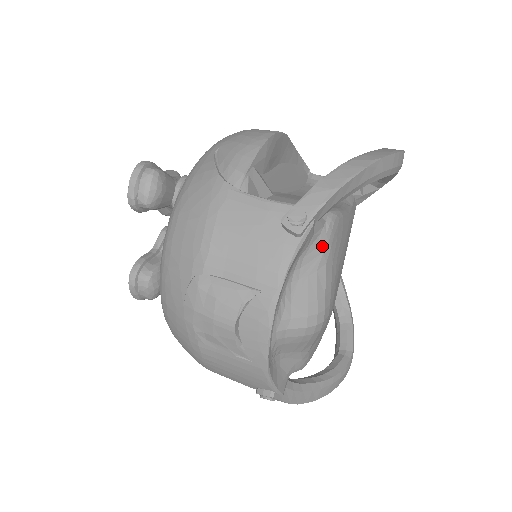
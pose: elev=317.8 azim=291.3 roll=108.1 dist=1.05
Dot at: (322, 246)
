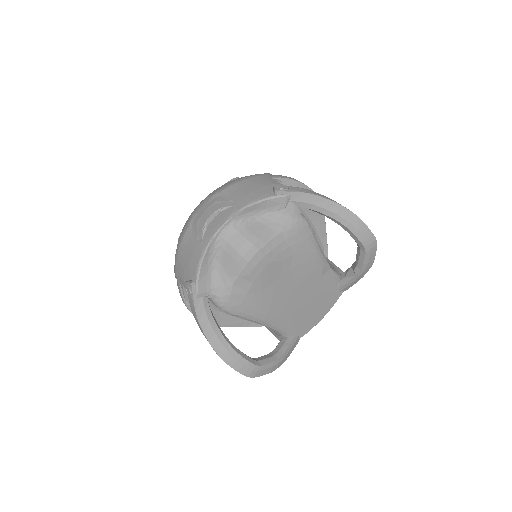
Dot at: (286, 221)
